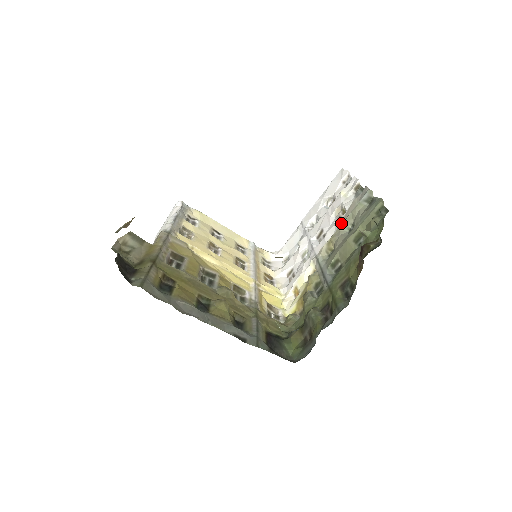
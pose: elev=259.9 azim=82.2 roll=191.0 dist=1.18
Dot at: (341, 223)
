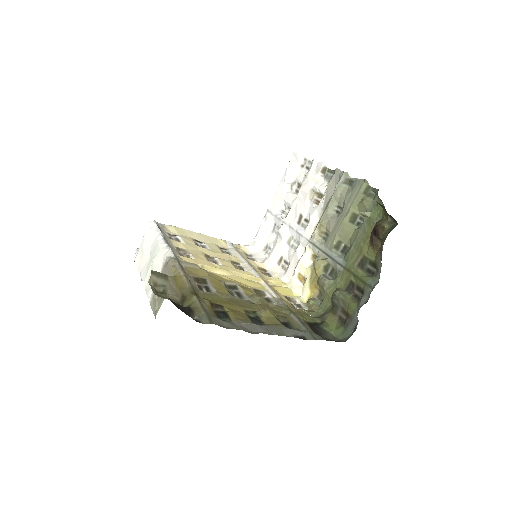
Dot at: (324, 207)
